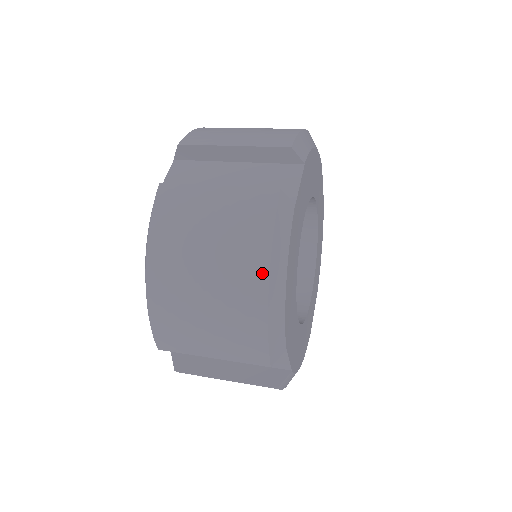
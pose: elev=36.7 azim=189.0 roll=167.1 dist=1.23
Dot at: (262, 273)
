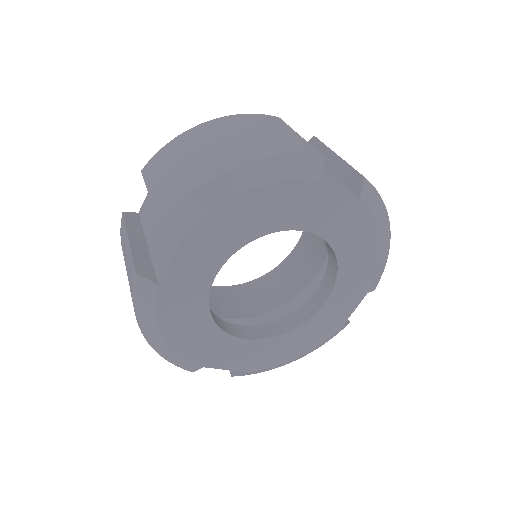
Dot at: occluded
